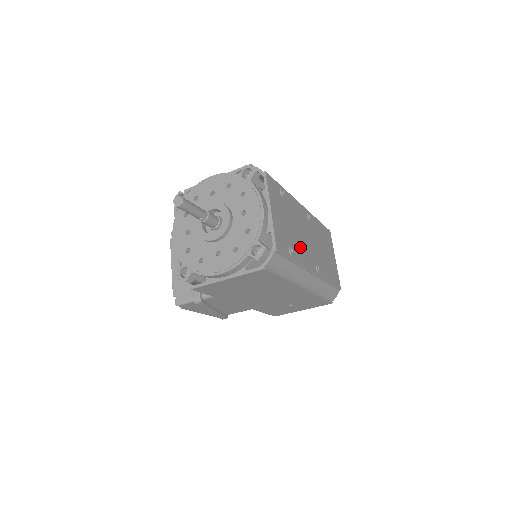
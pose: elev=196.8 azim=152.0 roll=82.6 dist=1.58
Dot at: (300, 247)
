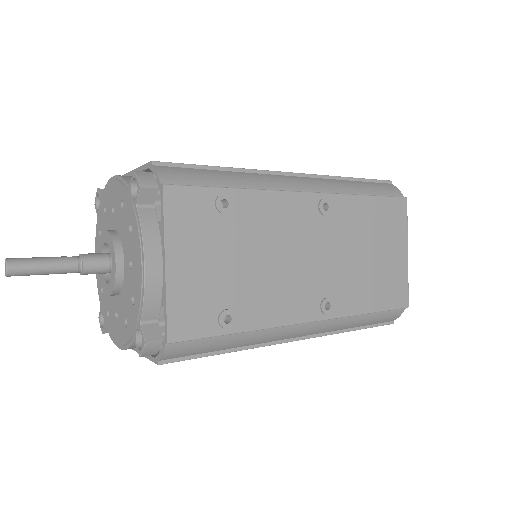
Dot at: (268, 292)
